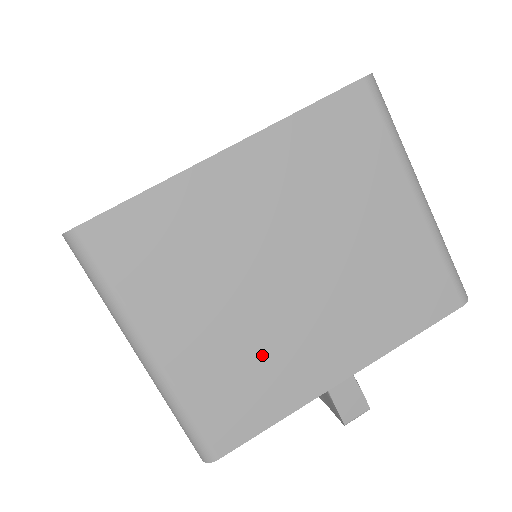
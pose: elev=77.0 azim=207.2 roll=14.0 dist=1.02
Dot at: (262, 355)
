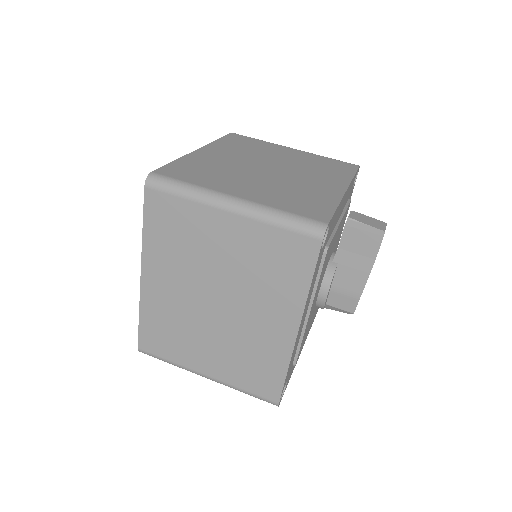
Dot at: (294, 190)
